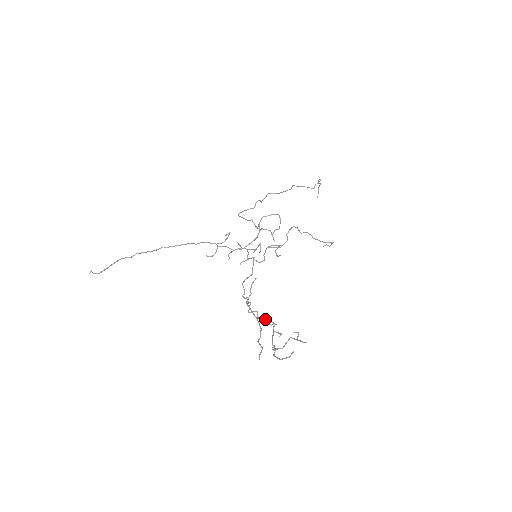
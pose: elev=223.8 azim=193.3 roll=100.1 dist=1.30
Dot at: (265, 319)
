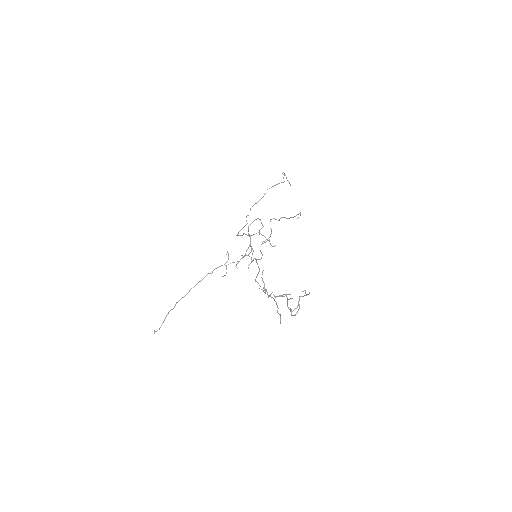
Dot at: (281, 295)
